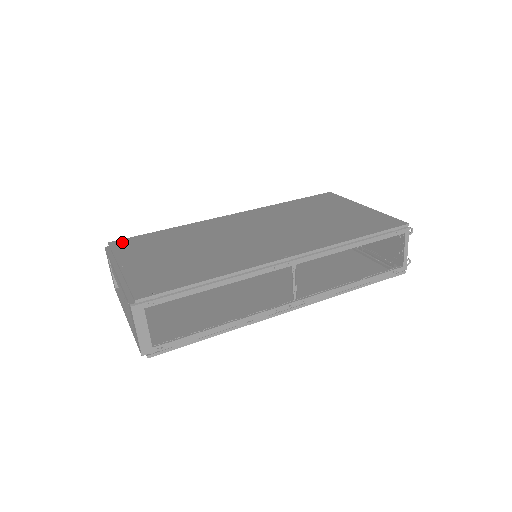
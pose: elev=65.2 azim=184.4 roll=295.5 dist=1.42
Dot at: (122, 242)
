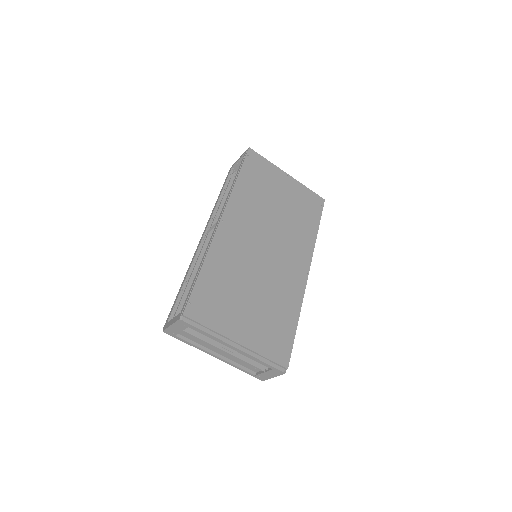
Dot at: (195, 308)
